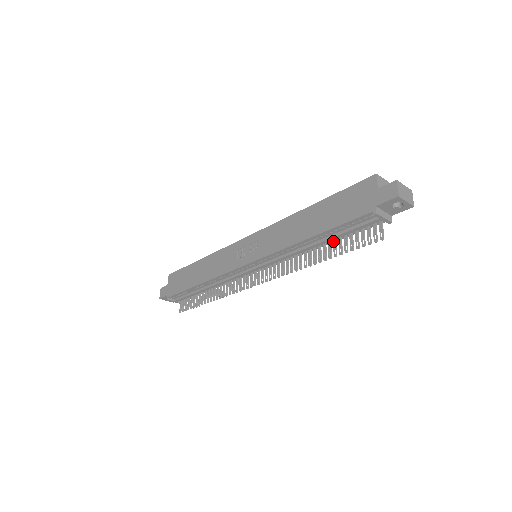
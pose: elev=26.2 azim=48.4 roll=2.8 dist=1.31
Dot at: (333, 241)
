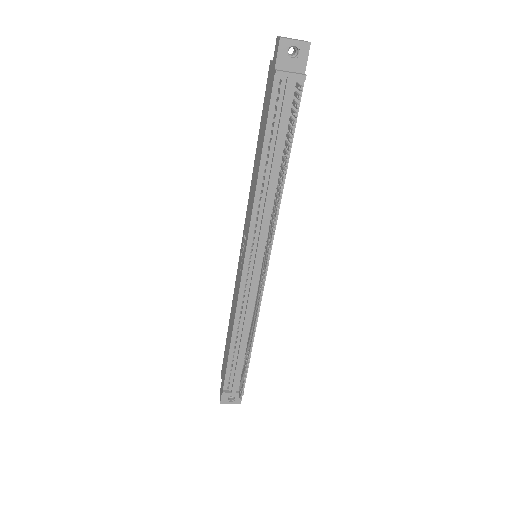
Dot at: (283, 152)
